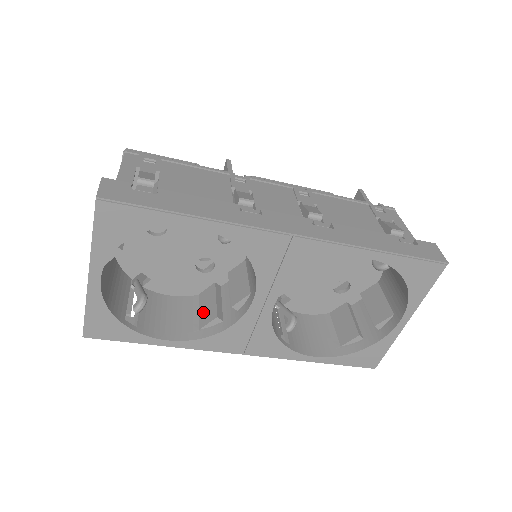
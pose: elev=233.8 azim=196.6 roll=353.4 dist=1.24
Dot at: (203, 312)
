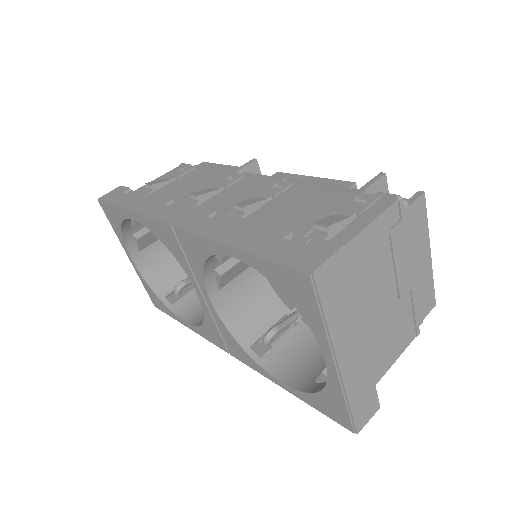
Dot at: occluded
